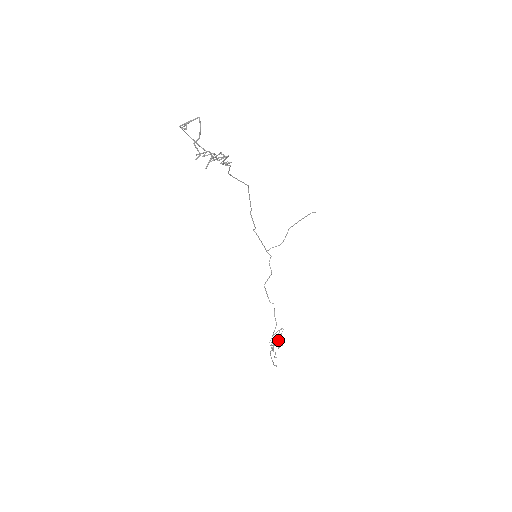
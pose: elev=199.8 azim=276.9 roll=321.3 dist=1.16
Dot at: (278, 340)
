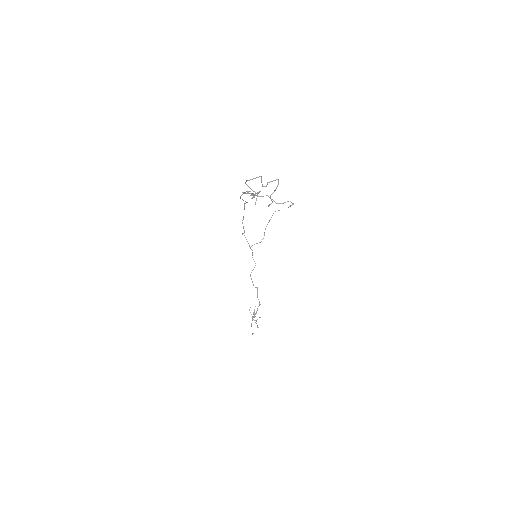
Dot at: occluded
